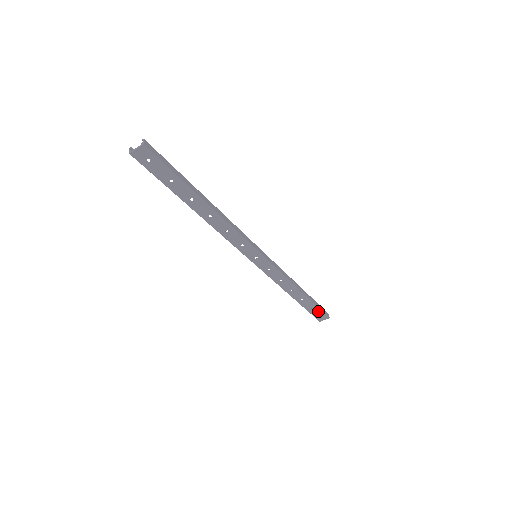
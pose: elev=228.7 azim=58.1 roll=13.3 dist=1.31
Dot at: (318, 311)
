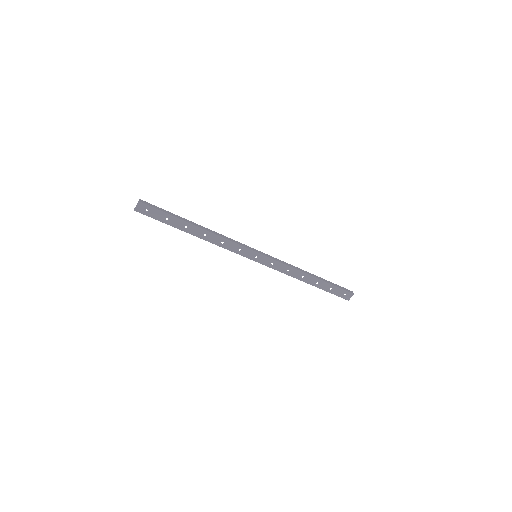
Dot at: (339, 290)
